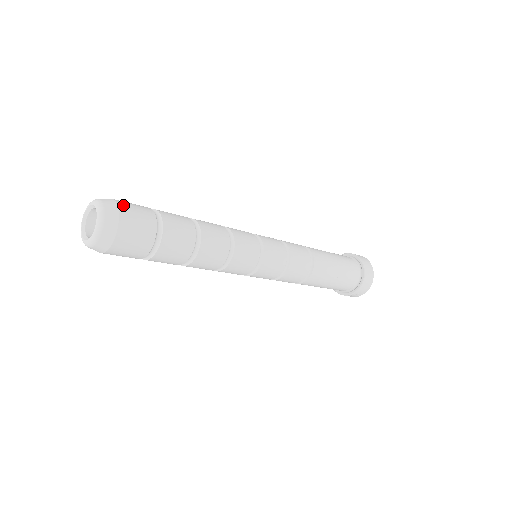
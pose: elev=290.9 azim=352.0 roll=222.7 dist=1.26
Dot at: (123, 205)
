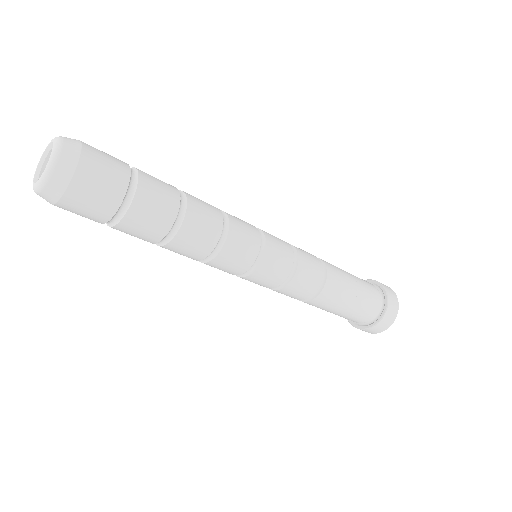
Dot at: (85, 169)
